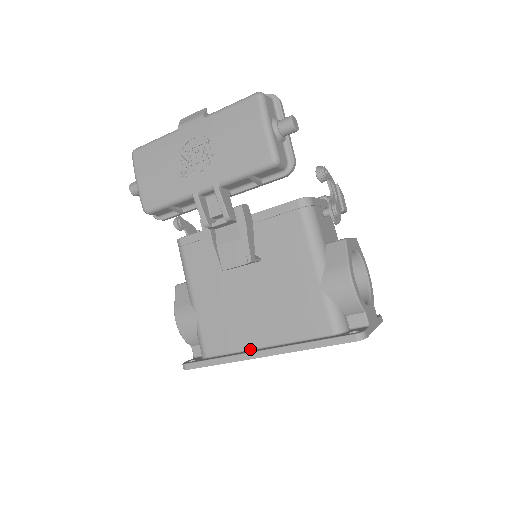
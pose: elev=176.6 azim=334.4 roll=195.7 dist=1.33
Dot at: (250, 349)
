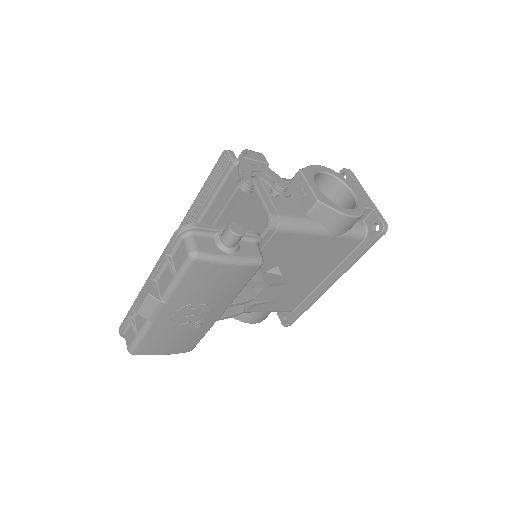
Dot at: (317, 287)
